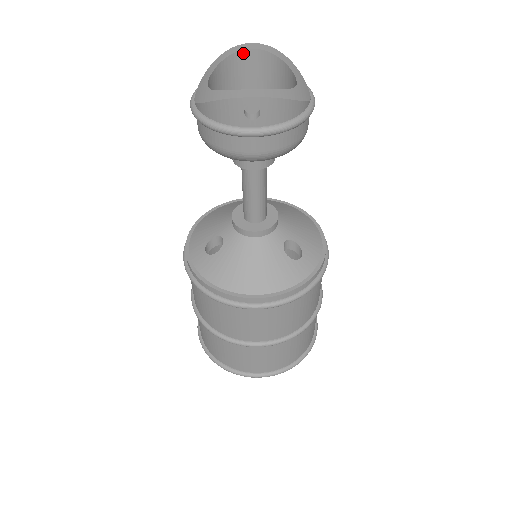
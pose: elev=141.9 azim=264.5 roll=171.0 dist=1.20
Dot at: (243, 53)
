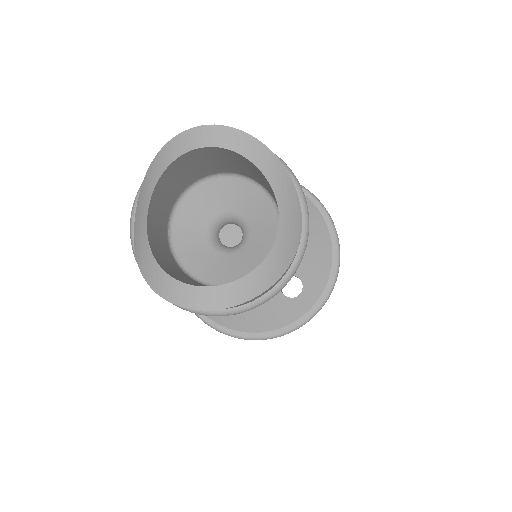
Dot at: (201, 149)
